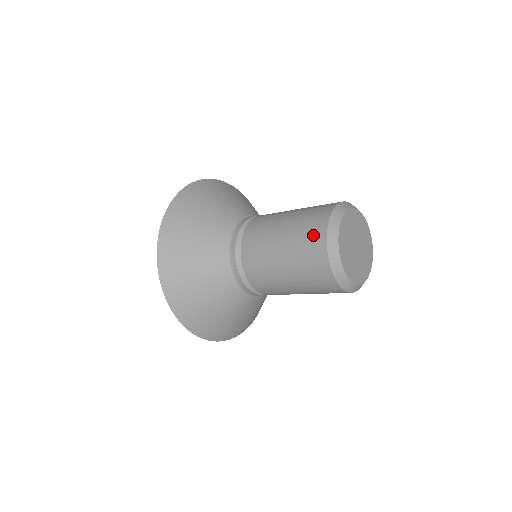
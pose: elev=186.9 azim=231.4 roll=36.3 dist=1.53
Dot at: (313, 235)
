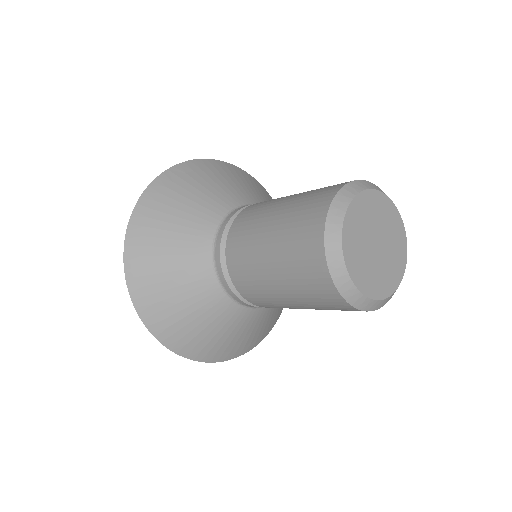
Dot at: (311, 212)
